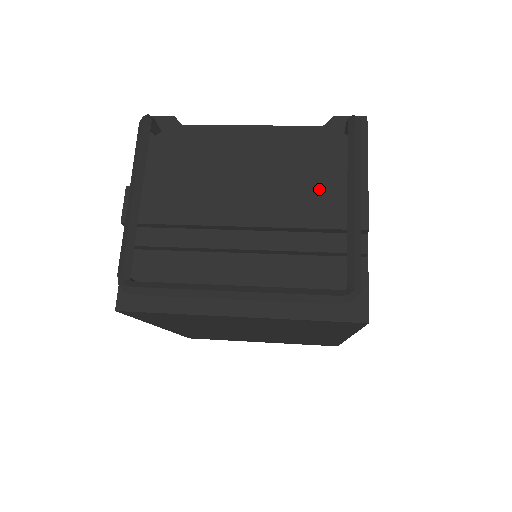
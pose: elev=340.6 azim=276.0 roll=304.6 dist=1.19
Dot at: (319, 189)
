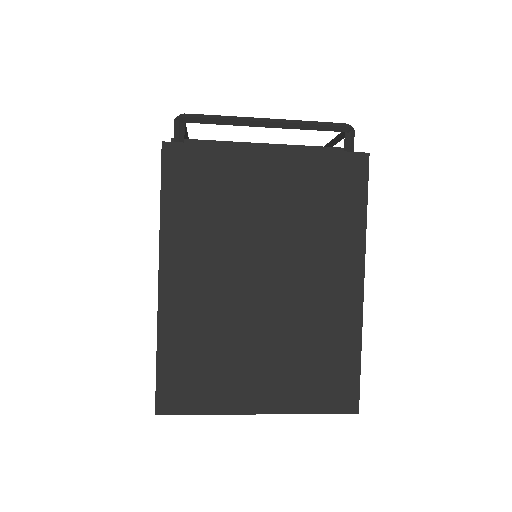
Dot at: occluded
